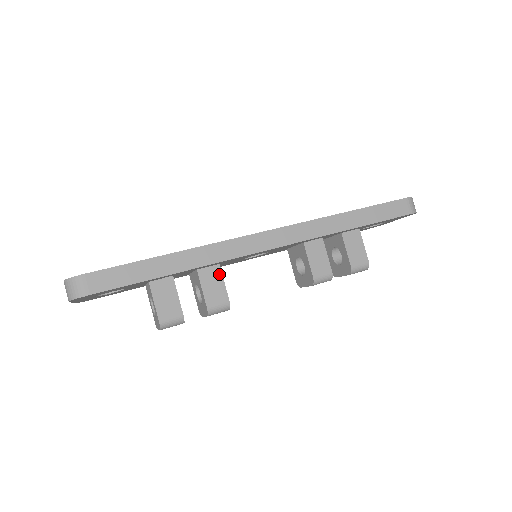
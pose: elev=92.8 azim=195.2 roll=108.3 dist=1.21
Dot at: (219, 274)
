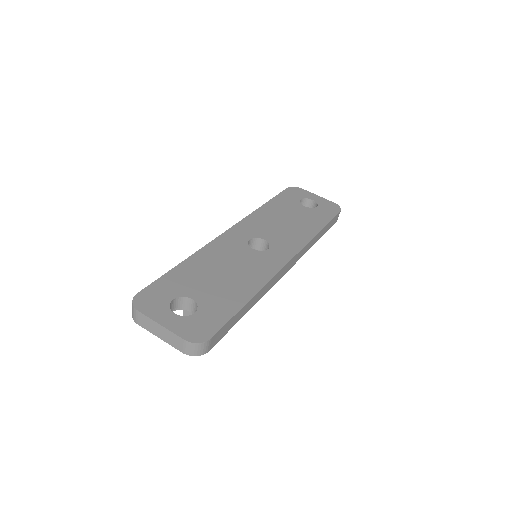
Dot at: occluded
